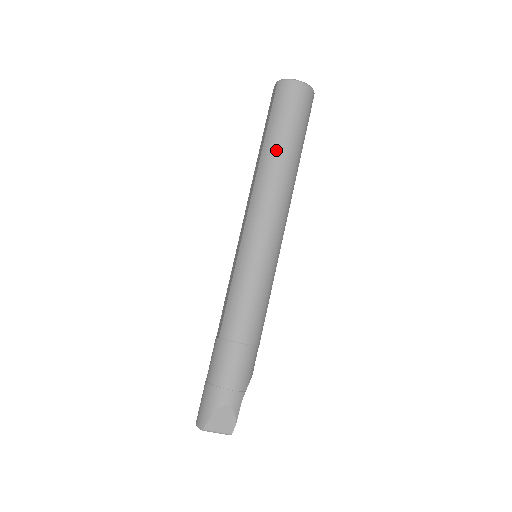
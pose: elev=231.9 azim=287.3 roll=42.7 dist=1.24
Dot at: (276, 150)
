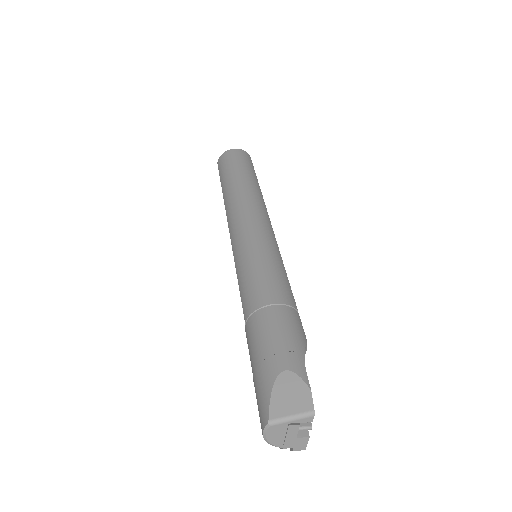
Dot at: (231, 182)
